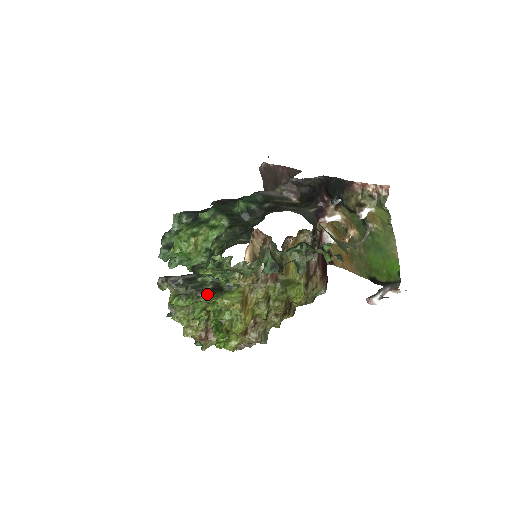
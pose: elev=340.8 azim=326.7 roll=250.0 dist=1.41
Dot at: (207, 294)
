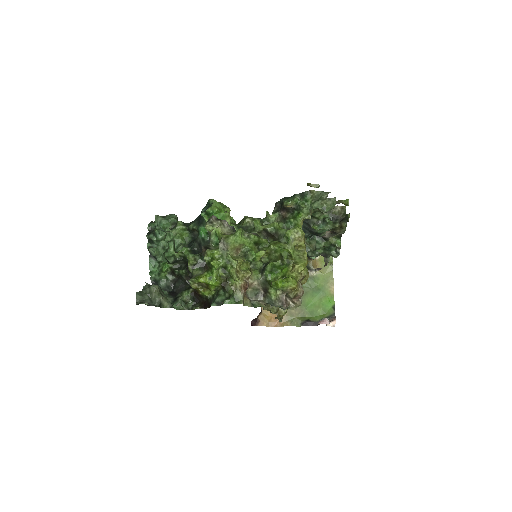
Dot at: occluded
